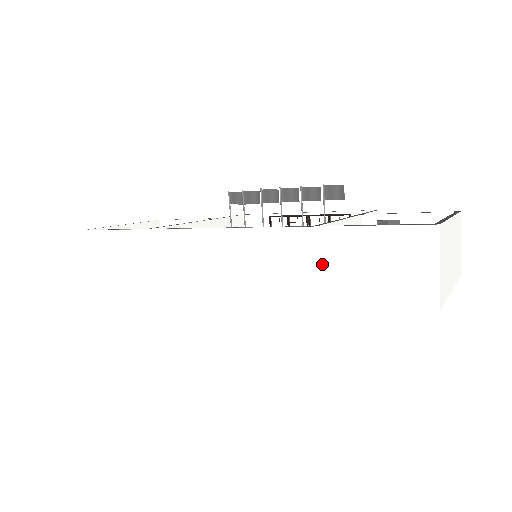
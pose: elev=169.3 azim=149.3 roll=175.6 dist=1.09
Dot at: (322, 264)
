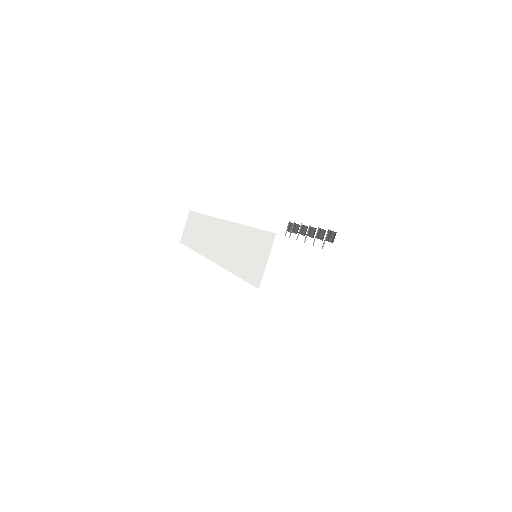
Dot at: (239, 249)
